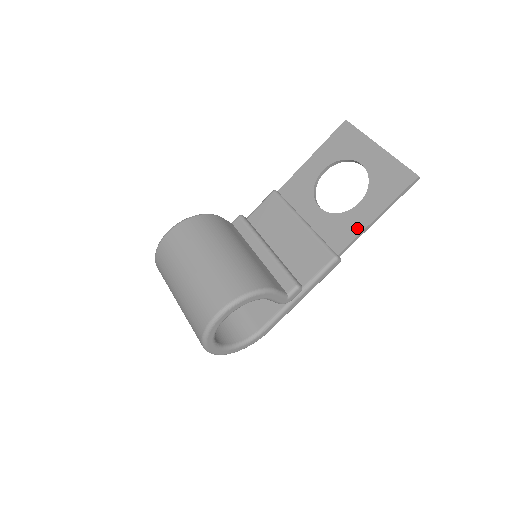
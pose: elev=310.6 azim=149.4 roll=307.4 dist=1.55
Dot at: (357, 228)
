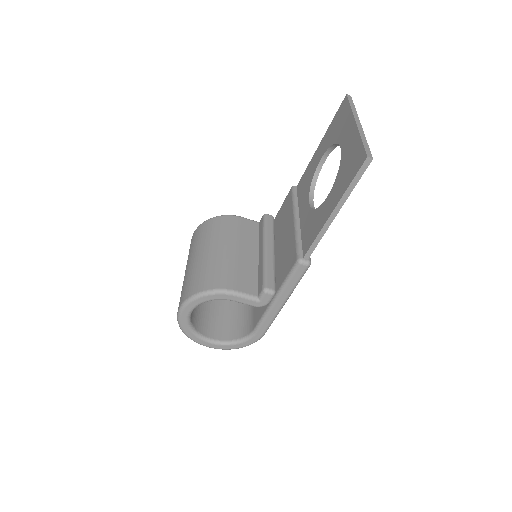
Dot at: (319, 226)
